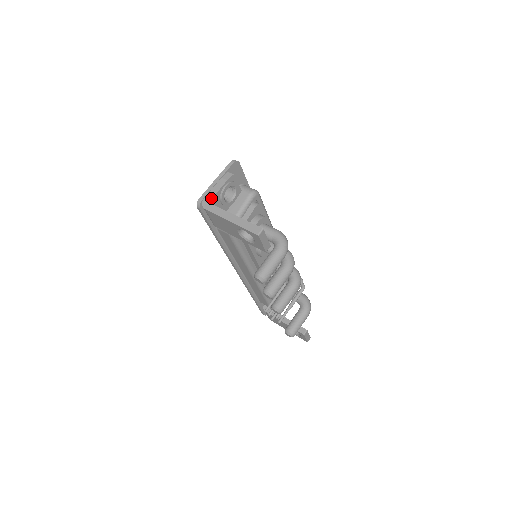
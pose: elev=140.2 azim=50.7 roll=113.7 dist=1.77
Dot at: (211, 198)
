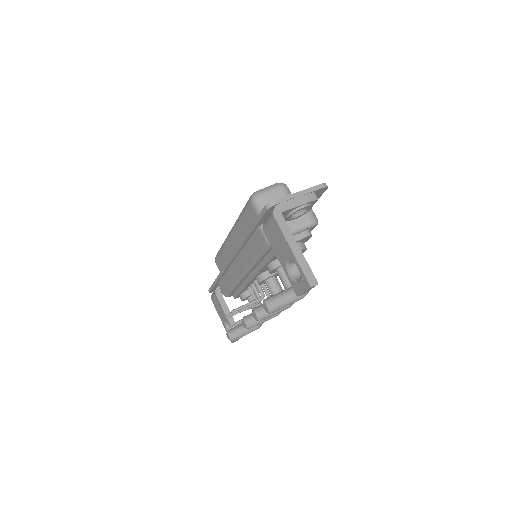
Dot at: (286, 209)
